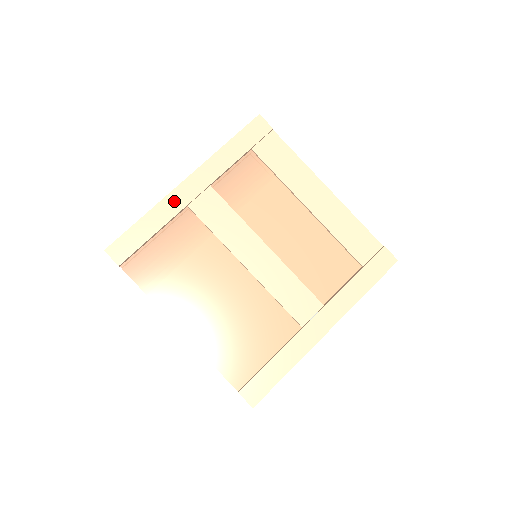
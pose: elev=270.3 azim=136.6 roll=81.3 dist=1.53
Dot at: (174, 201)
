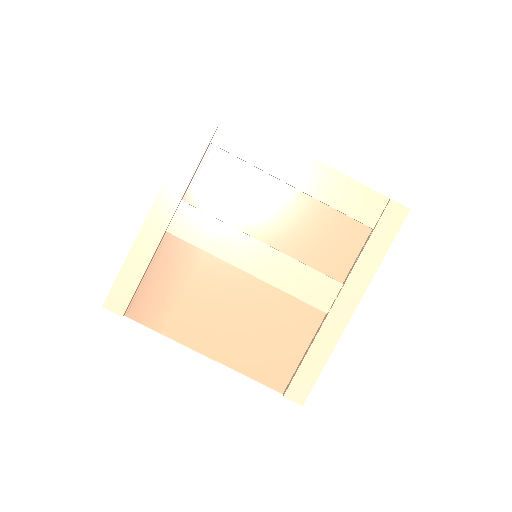
Dot at: (150, 232)
